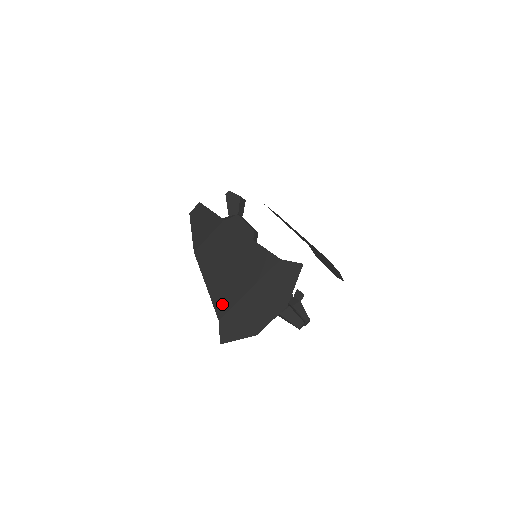
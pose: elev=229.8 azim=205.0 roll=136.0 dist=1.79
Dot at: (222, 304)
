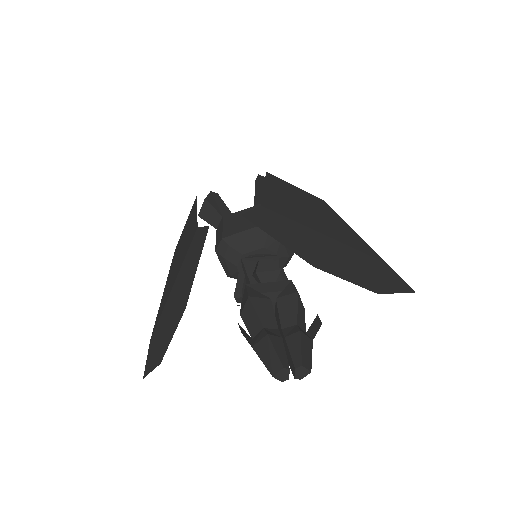
Dot at: (158, 315)
